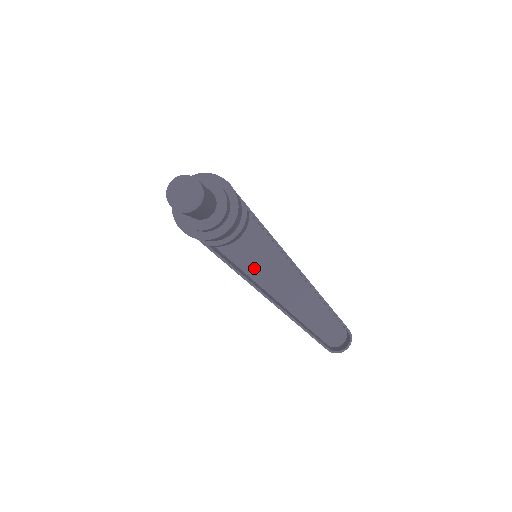
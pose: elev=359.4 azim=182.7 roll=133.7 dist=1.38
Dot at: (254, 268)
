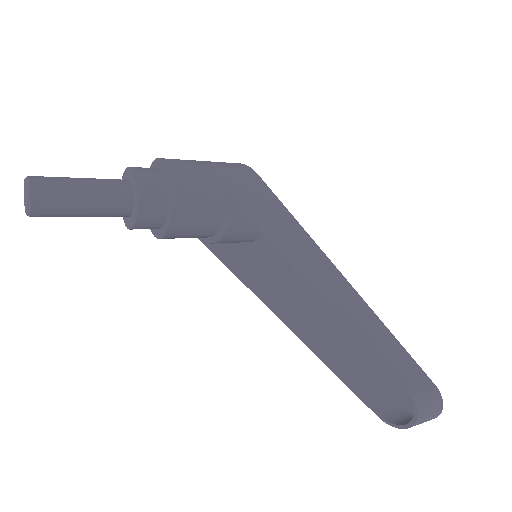
Dot at: (287, 271)
